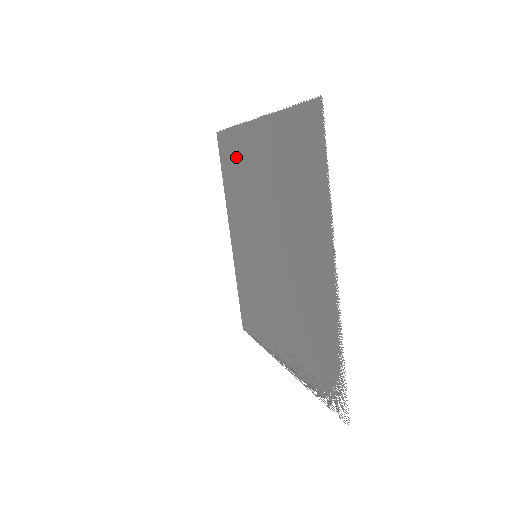
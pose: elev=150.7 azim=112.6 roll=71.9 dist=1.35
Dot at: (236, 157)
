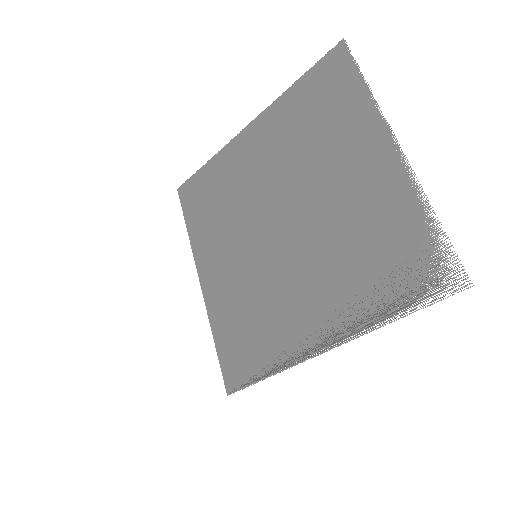
Dot at: (215, 182)
